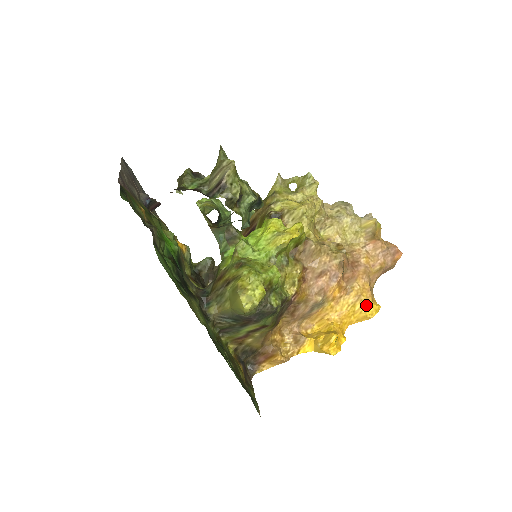
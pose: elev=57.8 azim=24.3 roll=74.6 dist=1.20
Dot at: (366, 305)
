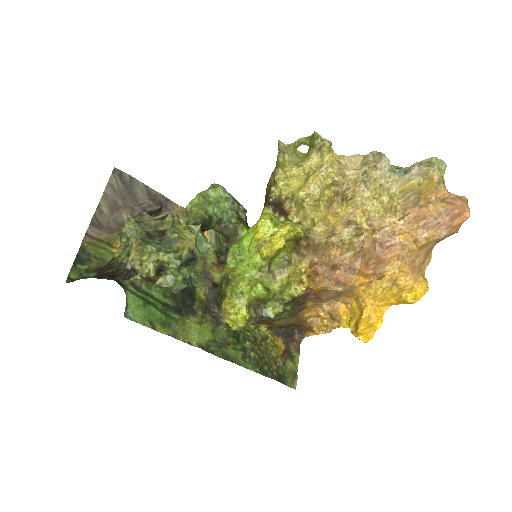
Dot at: (405, 289)
